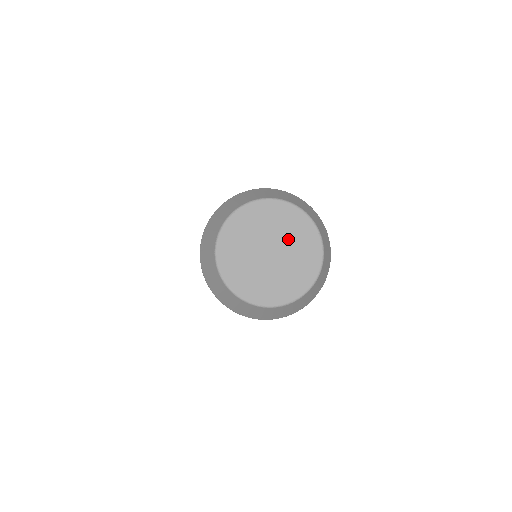
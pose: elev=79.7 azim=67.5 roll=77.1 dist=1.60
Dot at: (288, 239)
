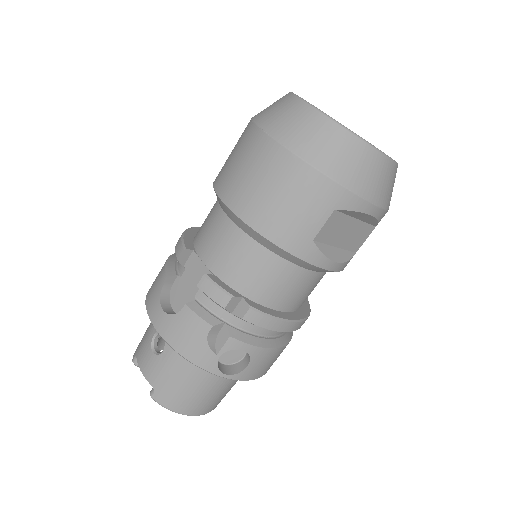
Dot at: occluded
